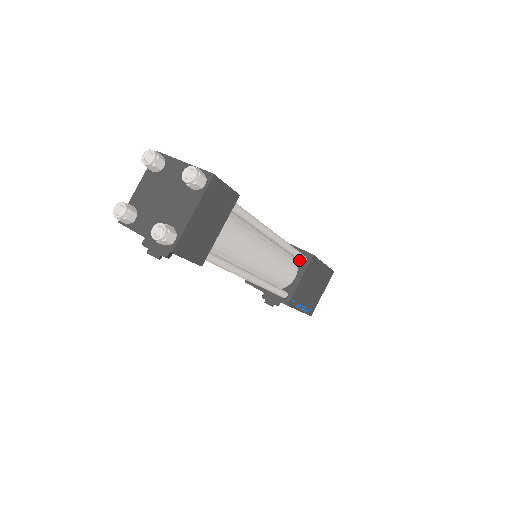
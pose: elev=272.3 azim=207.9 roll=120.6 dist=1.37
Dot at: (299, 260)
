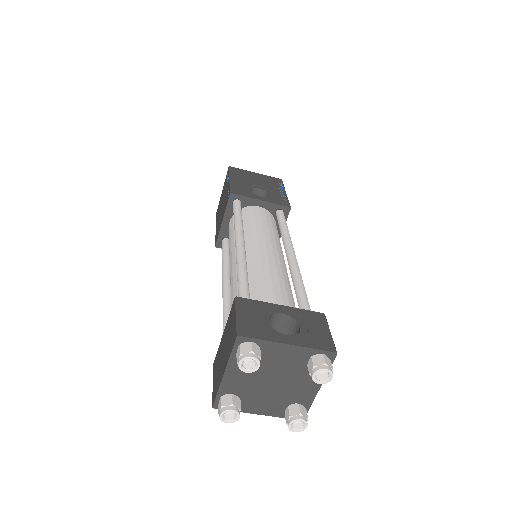
Dot at: occluded
